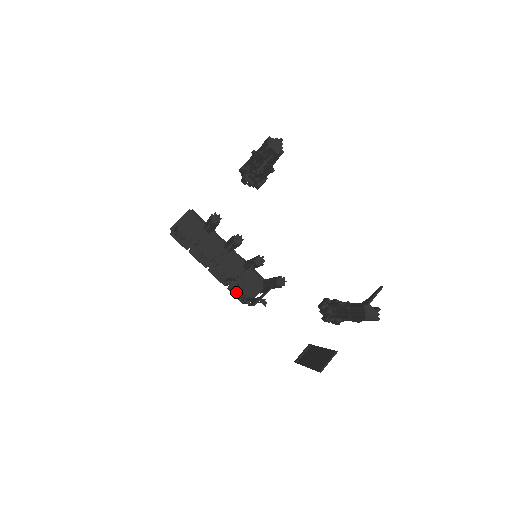
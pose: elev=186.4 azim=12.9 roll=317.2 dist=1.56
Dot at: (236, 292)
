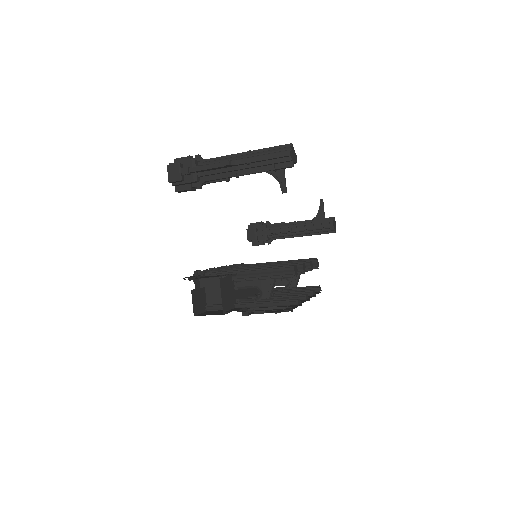
Dot at: occluded
